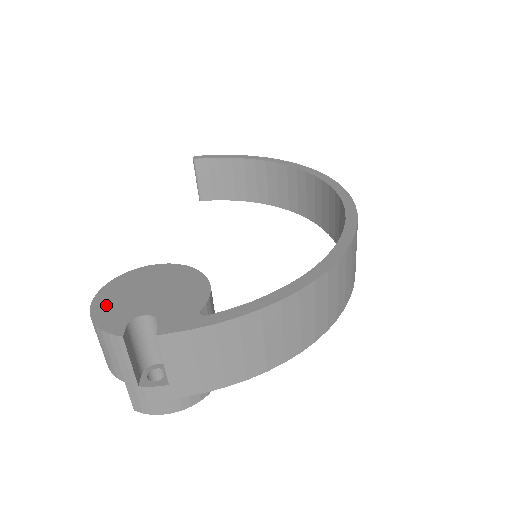
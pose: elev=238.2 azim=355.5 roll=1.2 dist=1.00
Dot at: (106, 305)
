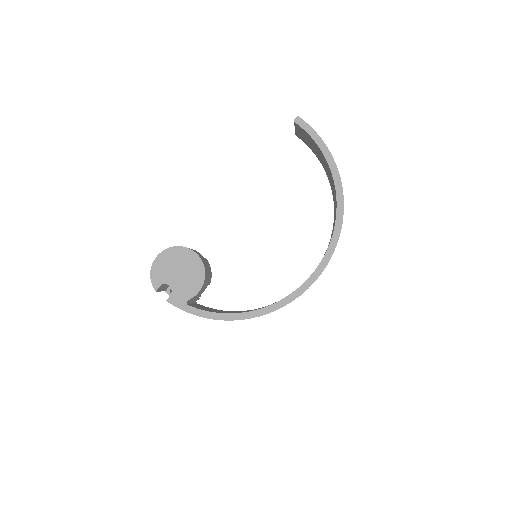
Dot at: (159, 266)
